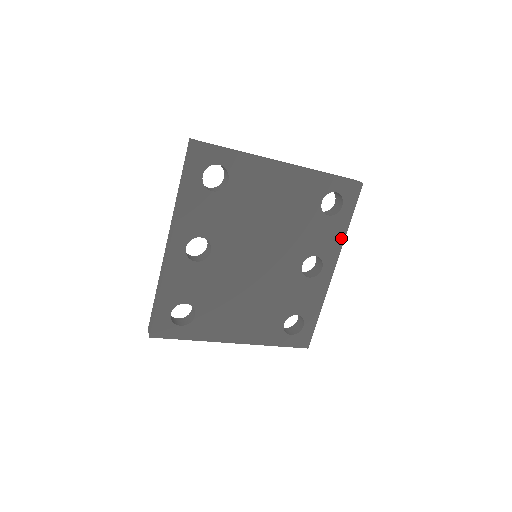
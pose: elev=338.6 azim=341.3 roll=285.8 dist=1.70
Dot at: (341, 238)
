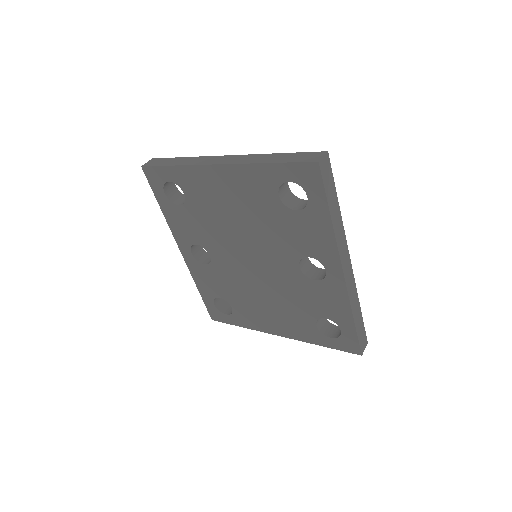
Dot at: (330, 235)
